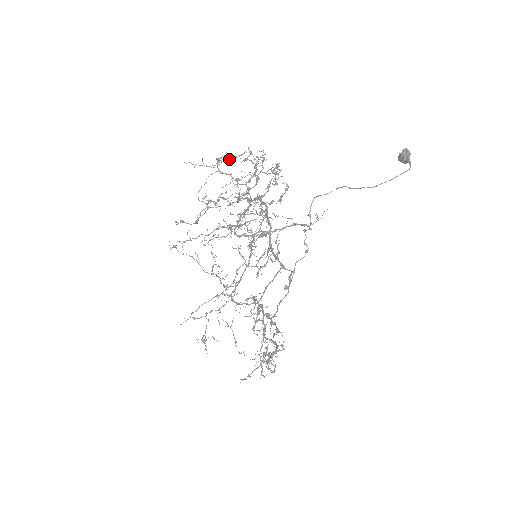
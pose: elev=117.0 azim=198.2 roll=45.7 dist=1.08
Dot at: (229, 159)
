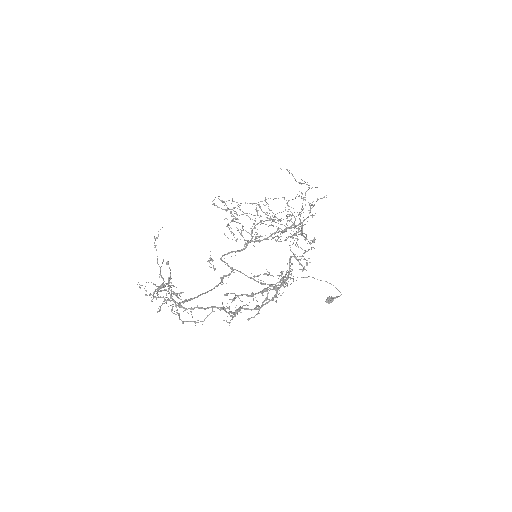
Dot at: occluded
